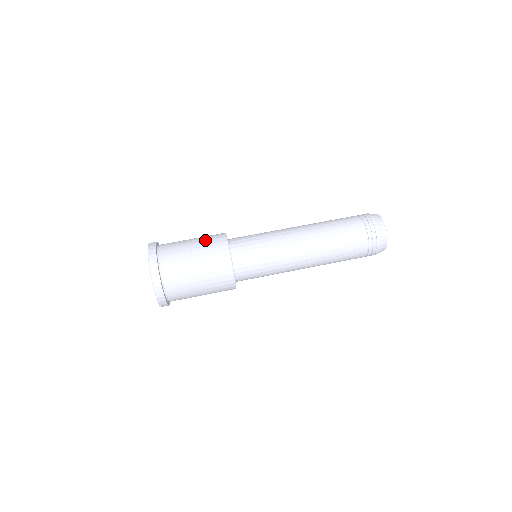
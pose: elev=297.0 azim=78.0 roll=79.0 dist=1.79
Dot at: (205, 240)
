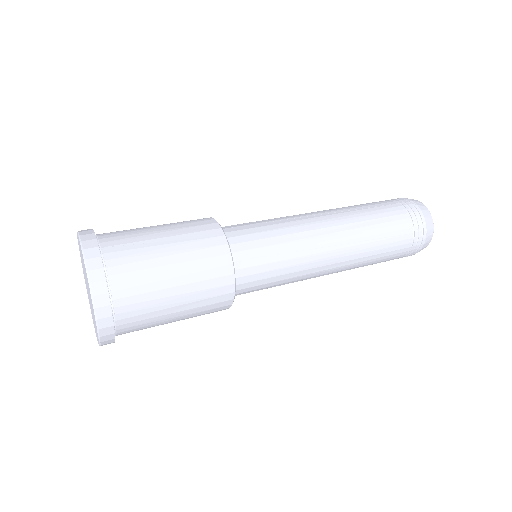
Dot at: occluded
